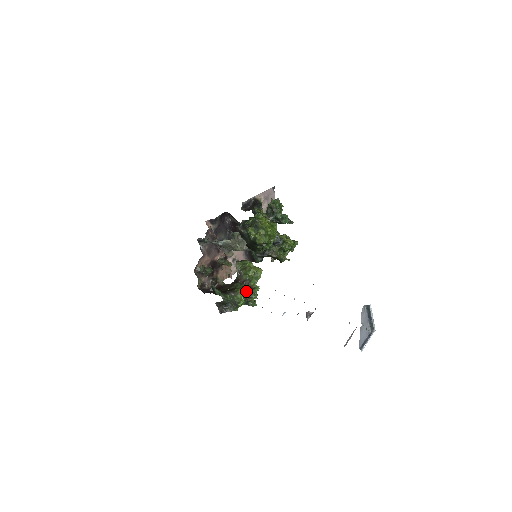
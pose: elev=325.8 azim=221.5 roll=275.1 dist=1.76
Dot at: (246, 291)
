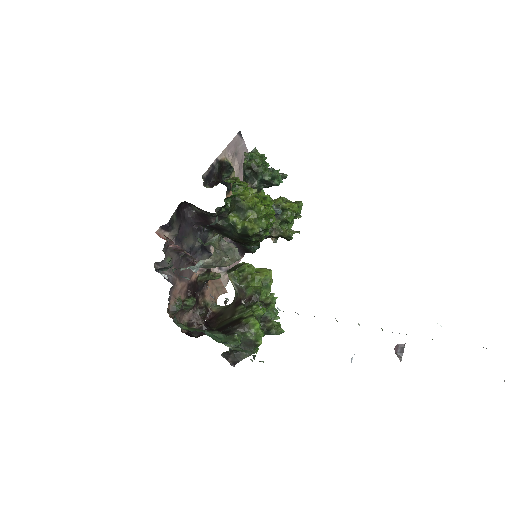
Dot at: (260, 315)
